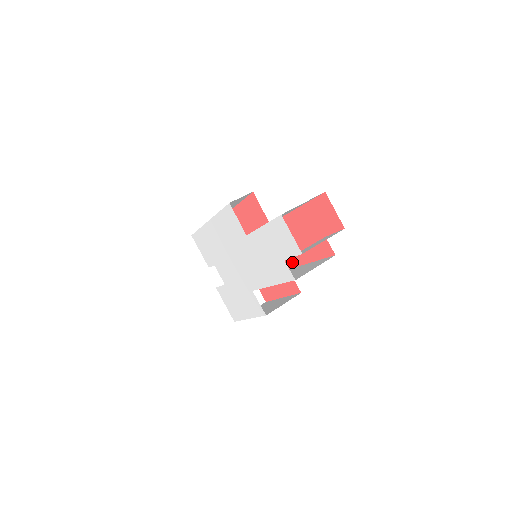
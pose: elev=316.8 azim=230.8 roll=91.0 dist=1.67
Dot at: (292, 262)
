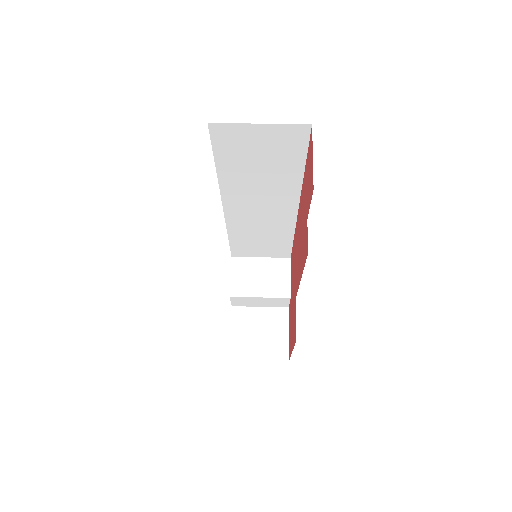
Dot at: (297, 283)
